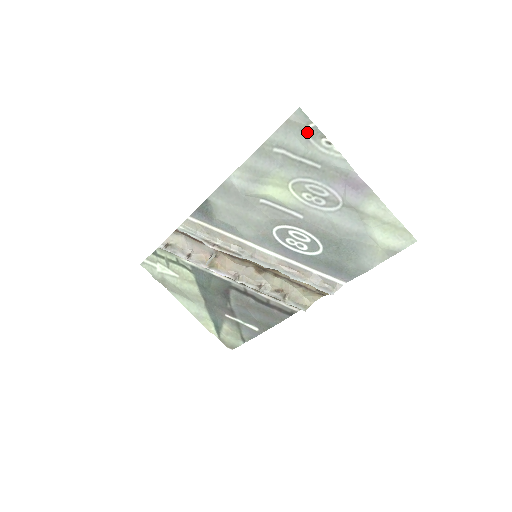
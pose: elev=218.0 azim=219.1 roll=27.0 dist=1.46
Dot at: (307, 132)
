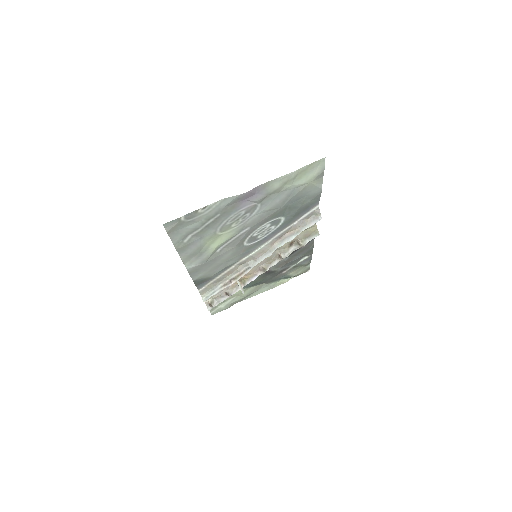
Dot at: (186, 221)
